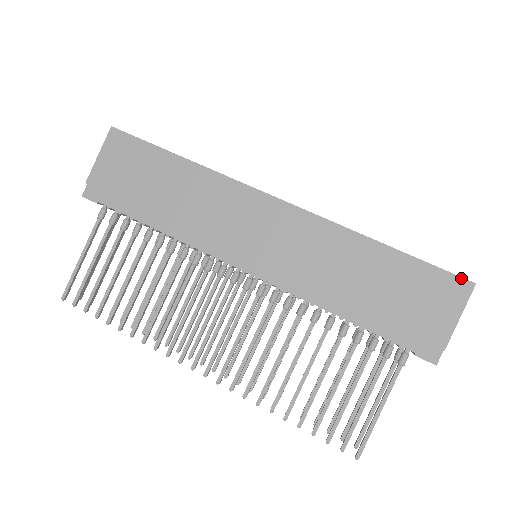
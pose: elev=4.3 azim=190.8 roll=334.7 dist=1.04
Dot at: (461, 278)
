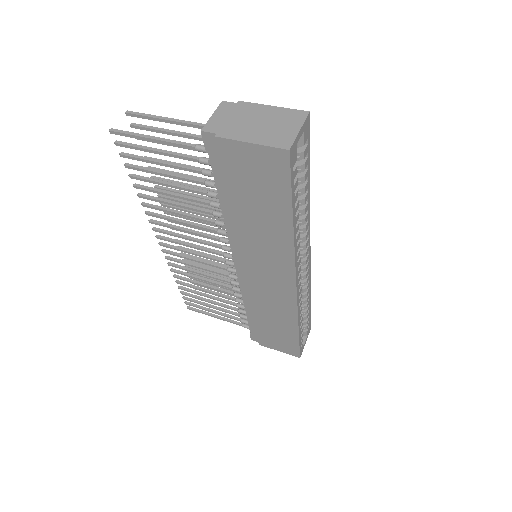
Dot at: (299, 354)
